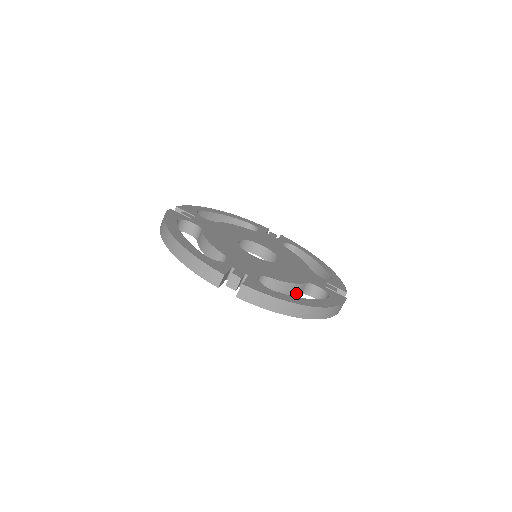
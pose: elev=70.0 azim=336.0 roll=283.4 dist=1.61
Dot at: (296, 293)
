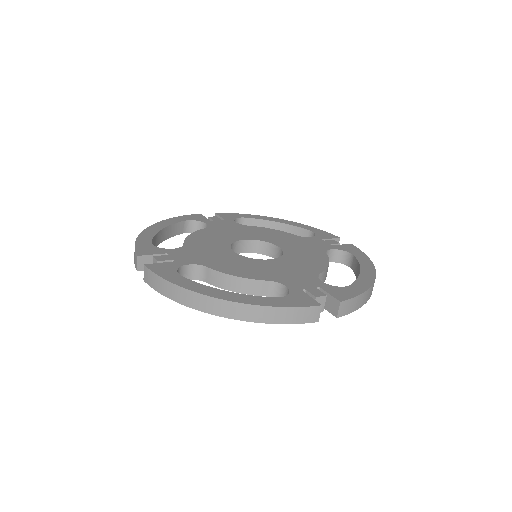
Dot at: occluded
